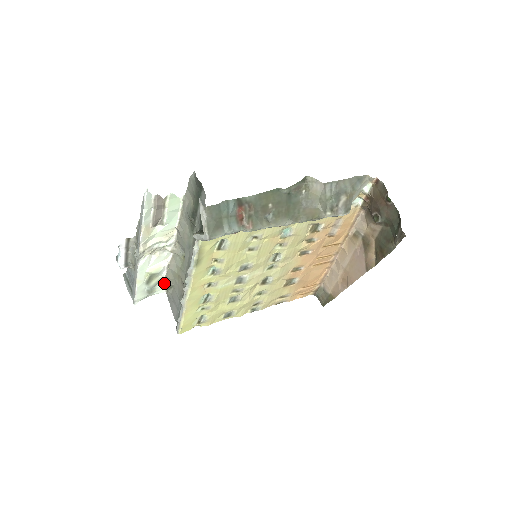
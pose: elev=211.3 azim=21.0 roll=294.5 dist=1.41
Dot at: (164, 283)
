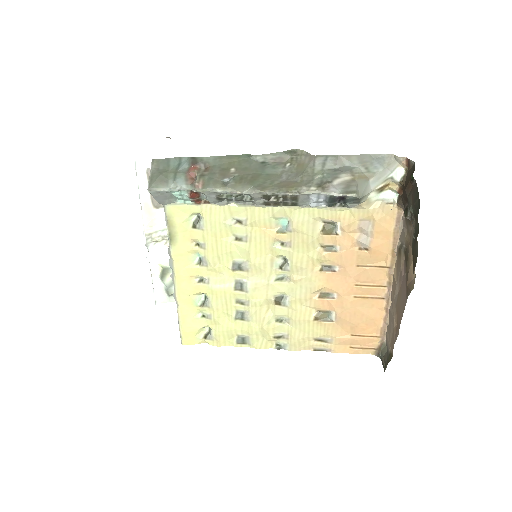
Dot at: occluded
